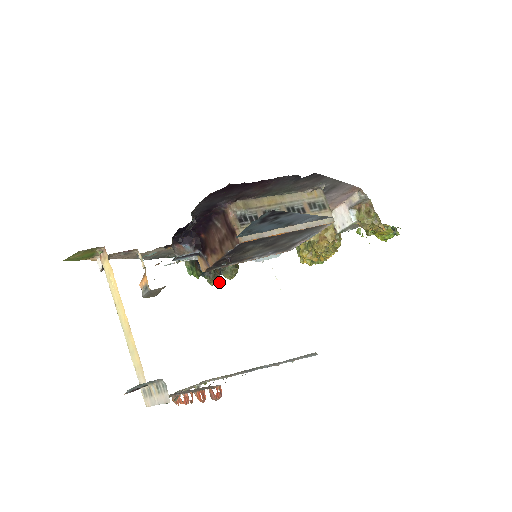
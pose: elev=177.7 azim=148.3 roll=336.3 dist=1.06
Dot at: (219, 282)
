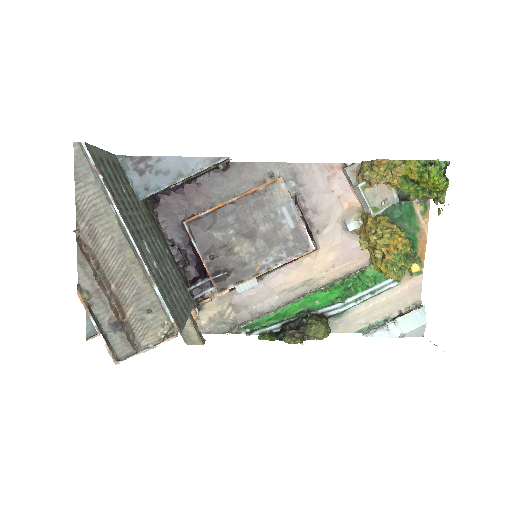
Dot at: (299, 339)
